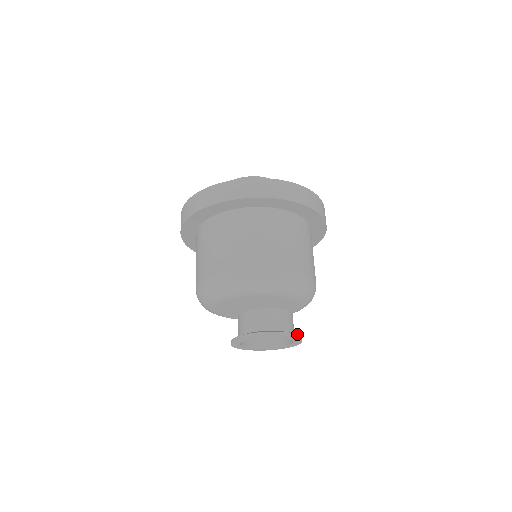
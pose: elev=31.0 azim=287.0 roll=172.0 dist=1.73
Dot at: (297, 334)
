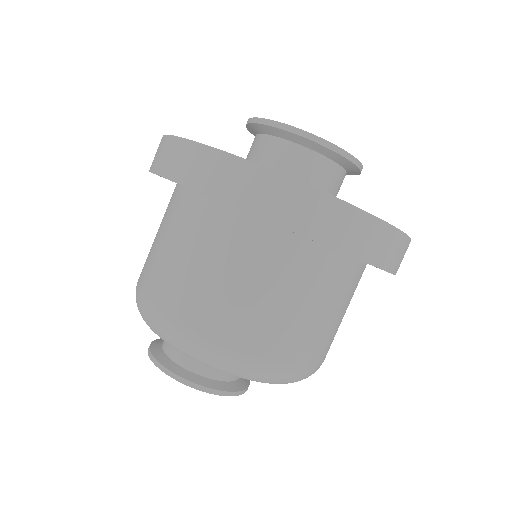
Dot at: (249, 384)
